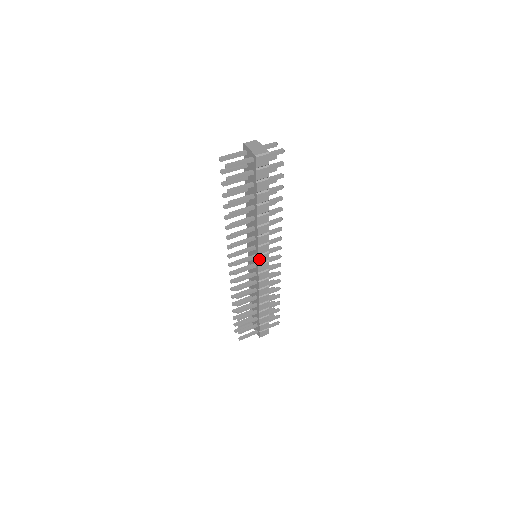
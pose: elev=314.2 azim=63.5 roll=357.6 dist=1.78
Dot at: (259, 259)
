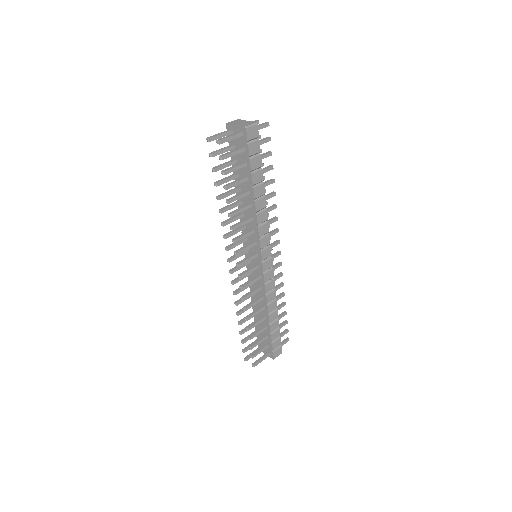
Dot at: (262, 255)
